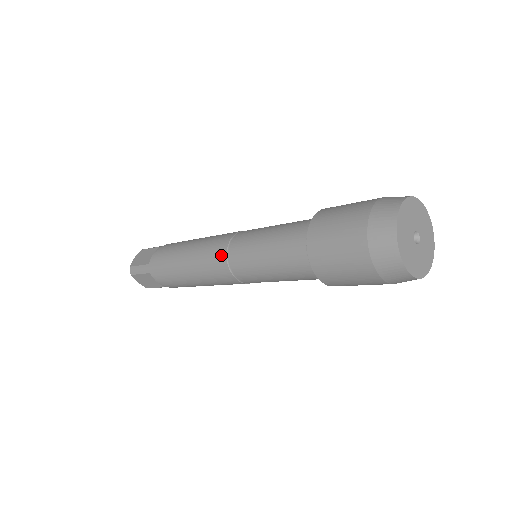
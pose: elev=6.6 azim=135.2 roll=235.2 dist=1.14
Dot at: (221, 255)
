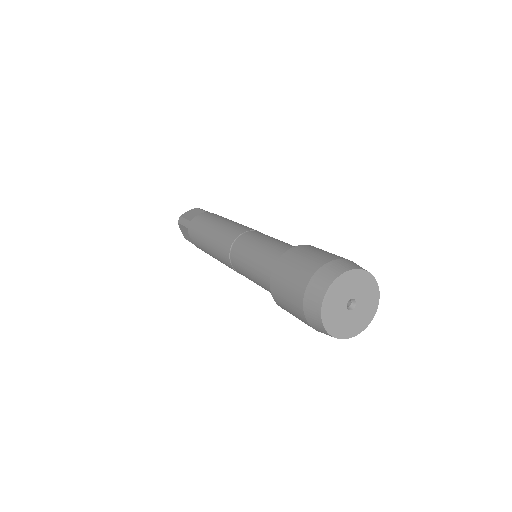
Dot at: occluded
